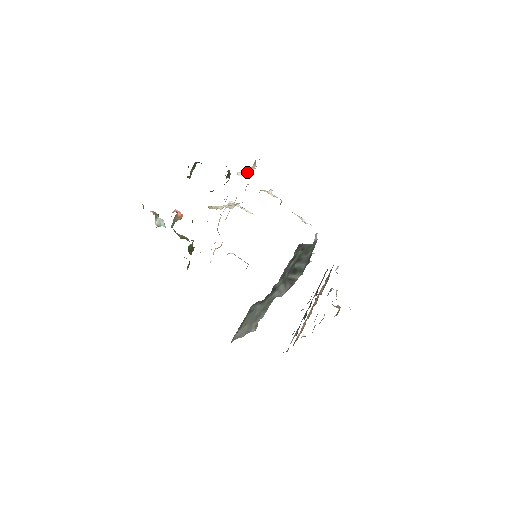
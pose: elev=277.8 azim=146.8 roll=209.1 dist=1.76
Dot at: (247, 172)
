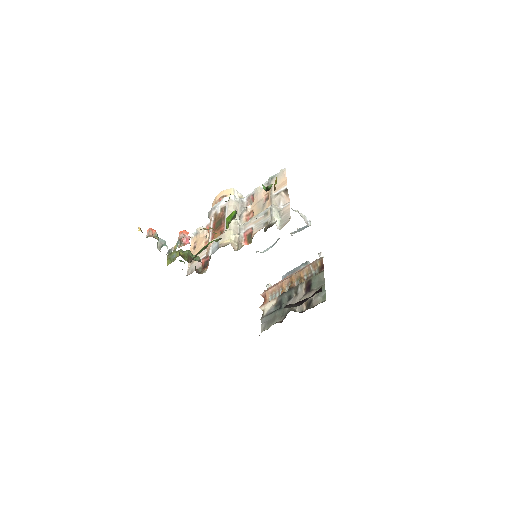
Dot at: (275, 200)
